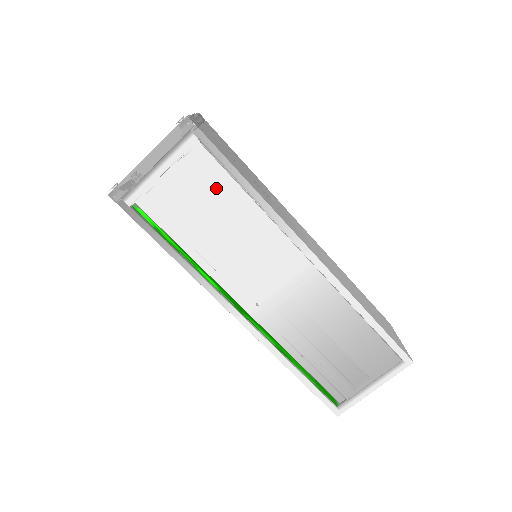
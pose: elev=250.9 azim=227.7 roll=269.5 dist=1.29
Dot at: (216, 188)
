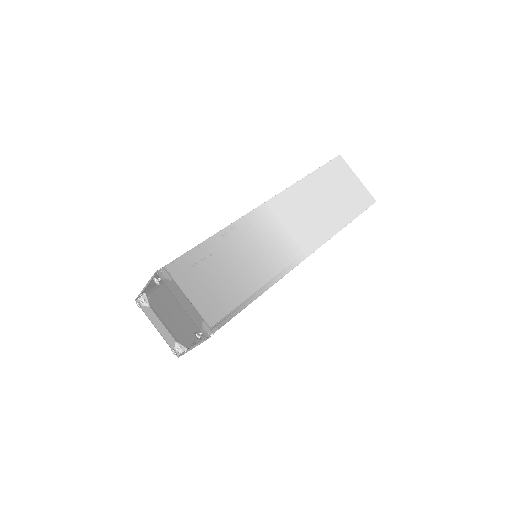
Dot at: occluded
